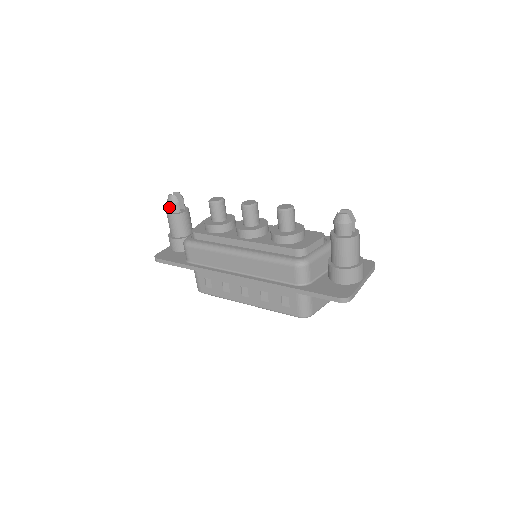
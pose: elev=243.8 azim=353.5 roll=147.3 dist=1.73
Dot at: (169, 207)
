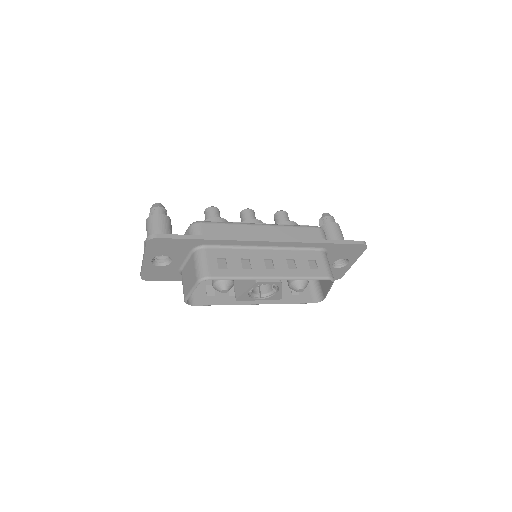
Dot at: (156, 211)
